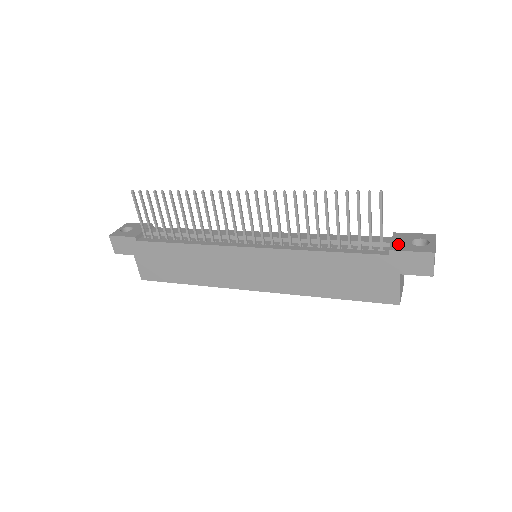
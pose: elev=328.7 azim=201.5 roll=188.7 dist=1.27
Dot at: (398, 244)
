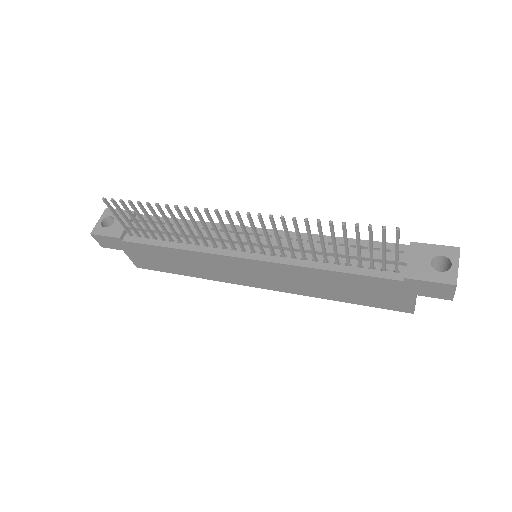
Dot at: (415, 267)
